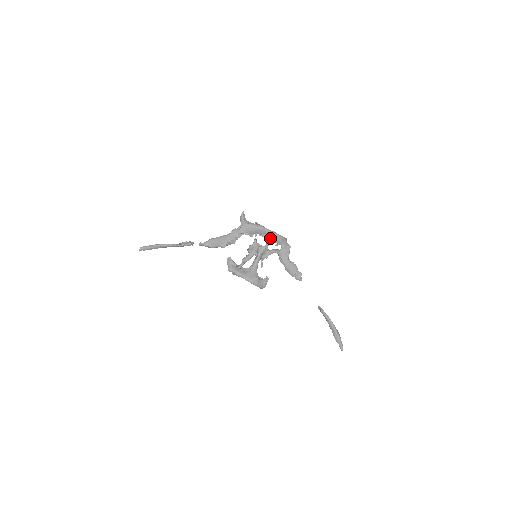
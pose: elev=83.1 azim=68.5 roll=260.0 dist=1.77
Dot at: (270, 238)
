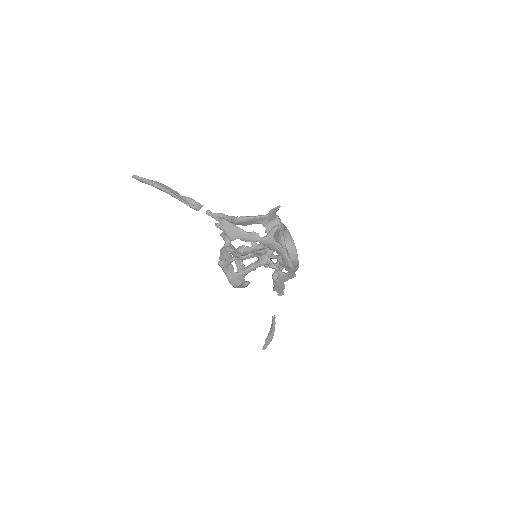
Dot at: (284, 264)
